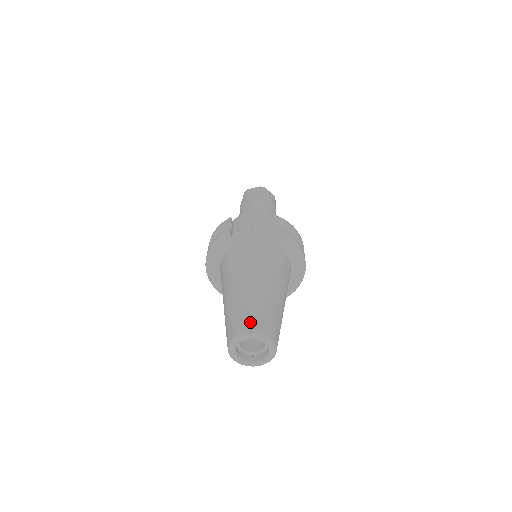
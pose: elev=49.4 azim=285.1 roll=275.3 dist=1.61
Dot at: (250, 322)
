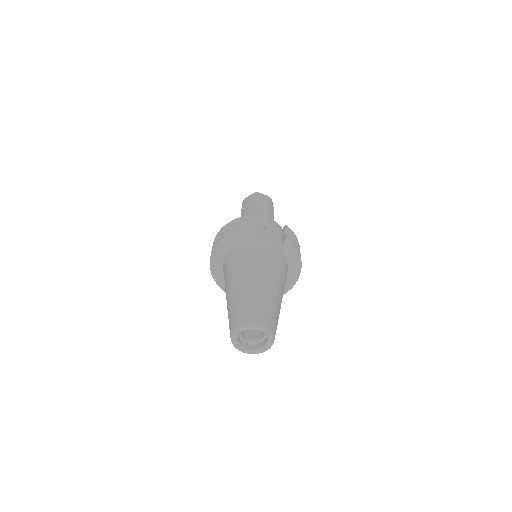
Dot at: (266, 317)
